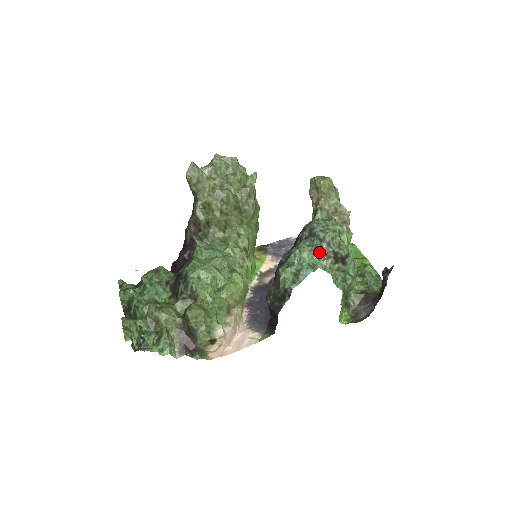
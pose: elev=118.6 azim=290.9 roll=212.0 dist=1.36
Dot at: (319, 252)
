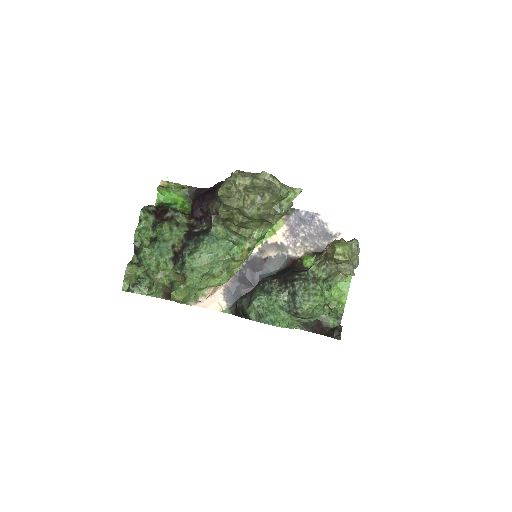
Dot at: (289, 310)
